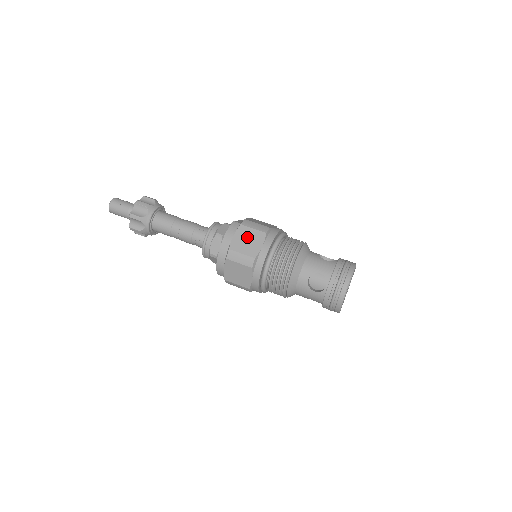
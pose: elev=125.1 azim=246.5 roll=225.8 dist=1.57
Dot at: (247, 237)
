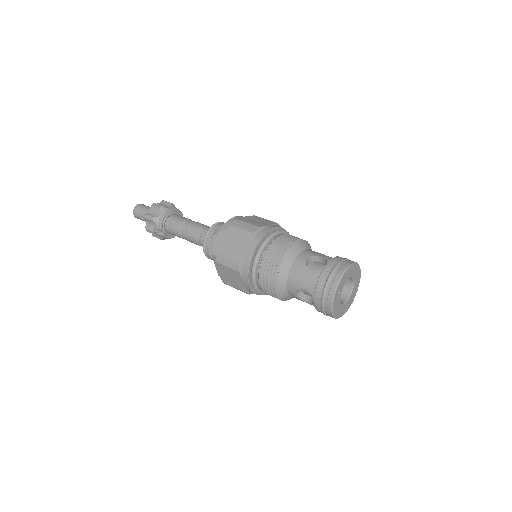
Dot at: (257, 220)
